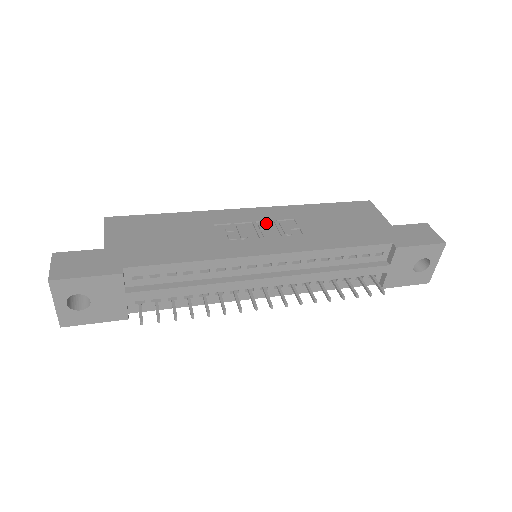
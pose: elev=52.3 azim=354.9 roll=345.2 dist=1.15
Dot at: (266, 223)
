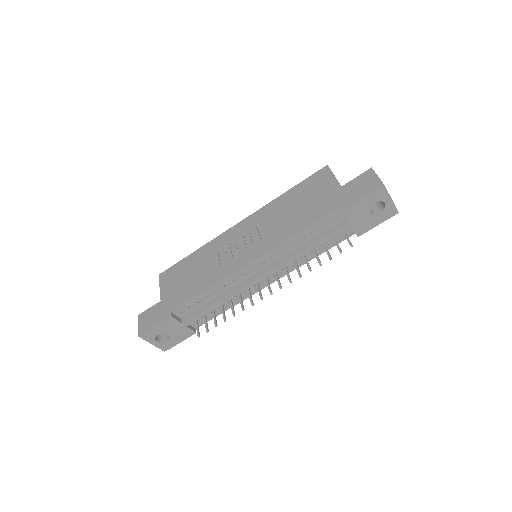
Dot at: (250, 232)
